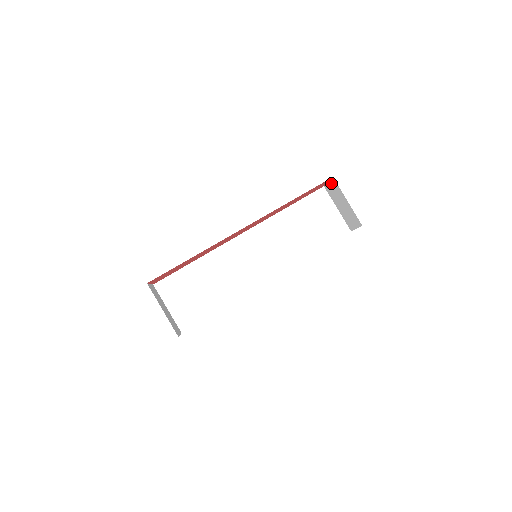
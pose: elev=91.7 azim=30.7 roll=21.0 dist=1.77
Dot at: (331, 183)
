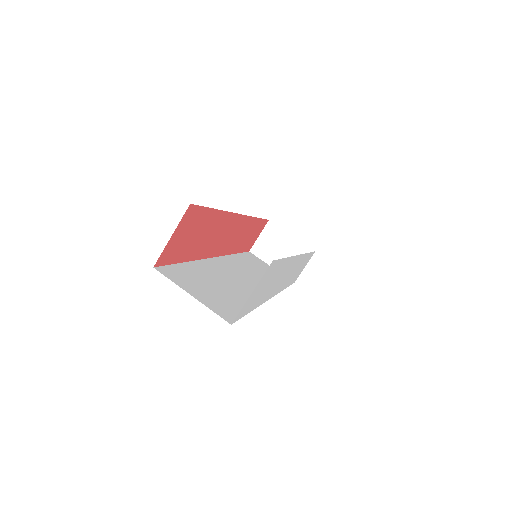
Dot at: (264, 233)
